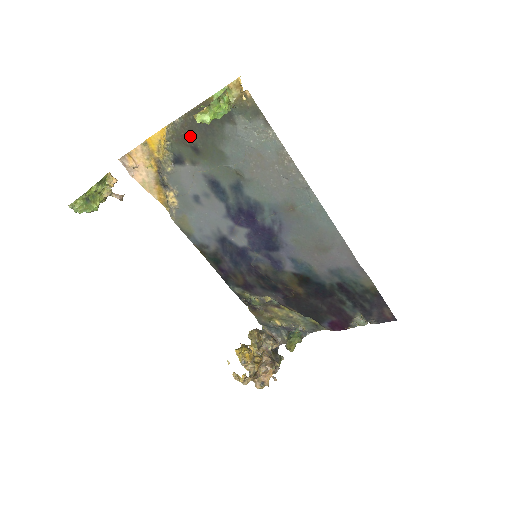
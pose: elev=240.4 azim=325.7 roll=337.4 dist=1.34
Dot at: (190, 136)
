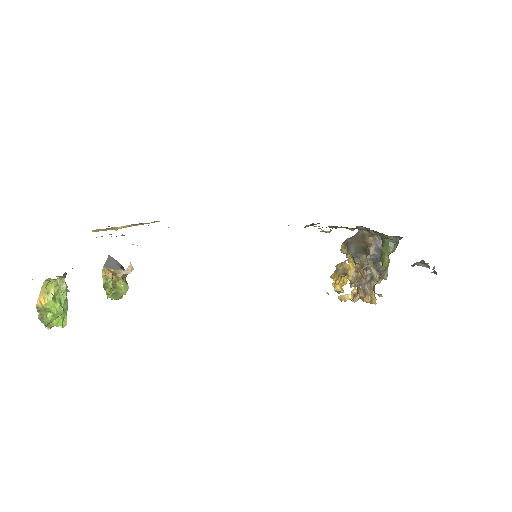
Dot at: occluded
